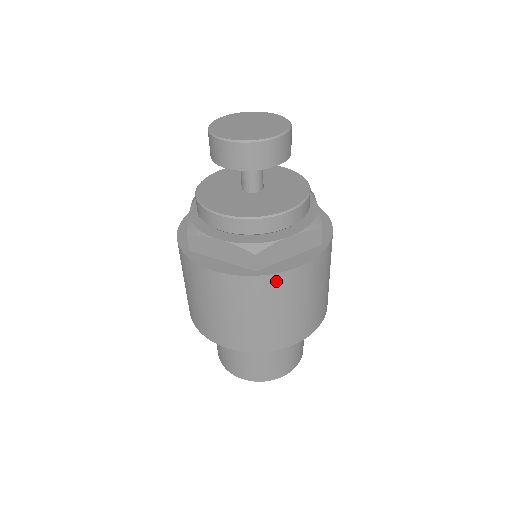
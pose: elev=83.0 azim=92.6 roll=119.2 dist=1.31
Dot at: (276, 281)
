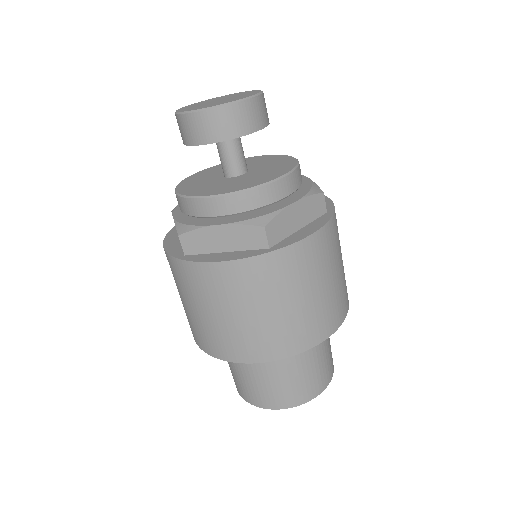
Dot at: (294, 254)
